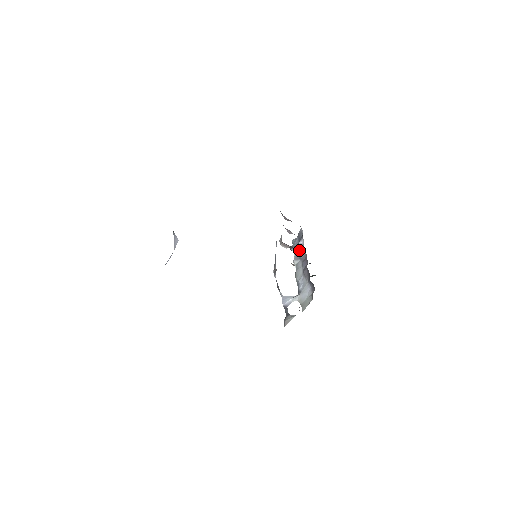
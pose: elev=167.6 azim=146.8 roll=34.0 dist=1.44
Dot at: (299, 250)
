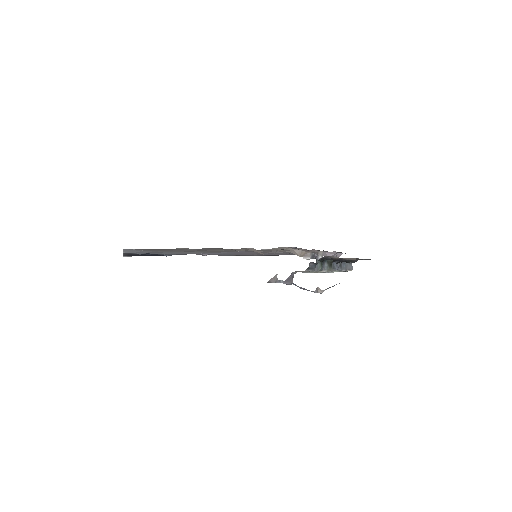
Dot at: (318, 253)
